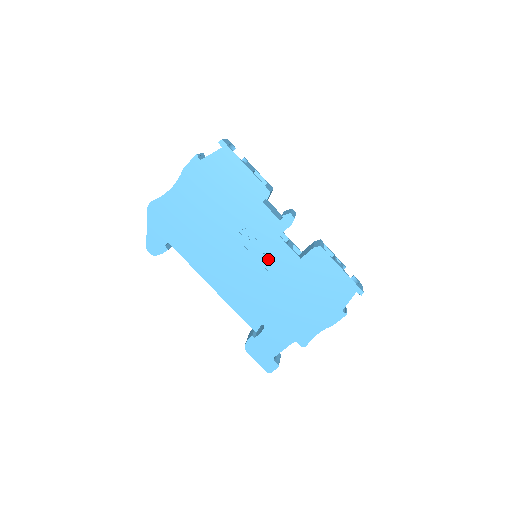
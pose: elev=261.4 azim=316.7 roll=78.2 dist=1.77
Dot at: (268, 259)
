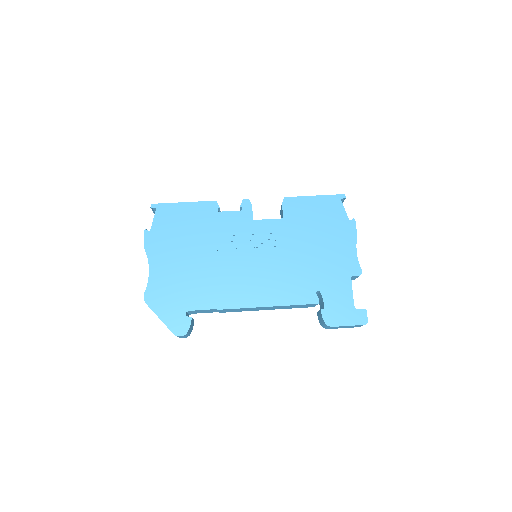
Dot at: (264, 243)
